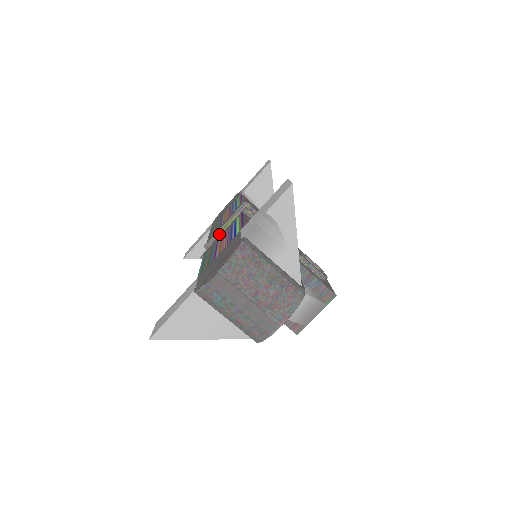
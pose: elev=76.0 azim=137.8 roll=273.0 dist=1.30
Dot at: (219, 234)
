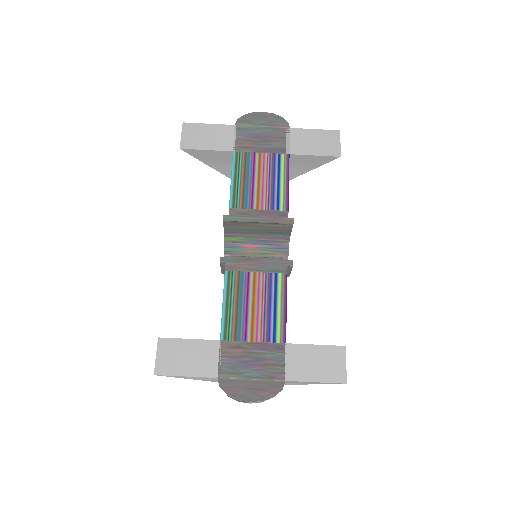
Dot at: (246, 223)
